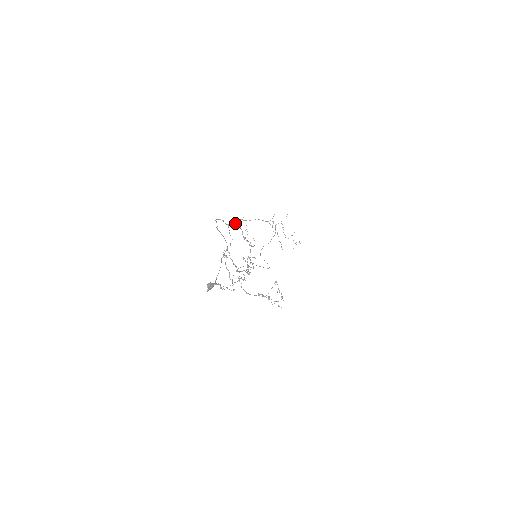
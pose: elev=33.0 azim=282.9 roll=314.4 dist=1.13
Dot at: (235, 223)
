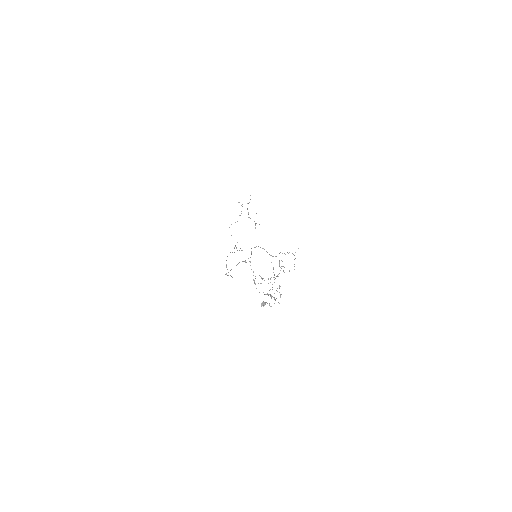
Dot at: occluded
